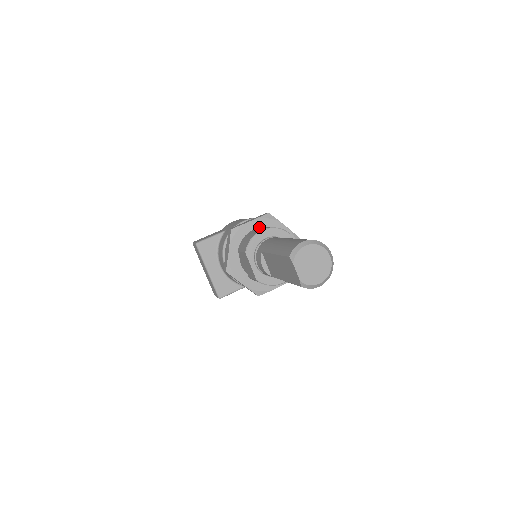
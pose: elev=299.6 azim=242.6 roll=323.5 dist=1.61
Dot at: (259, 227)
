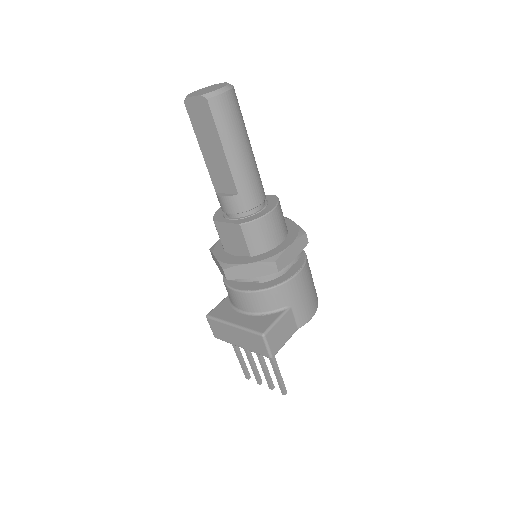
Dot at: occluded
